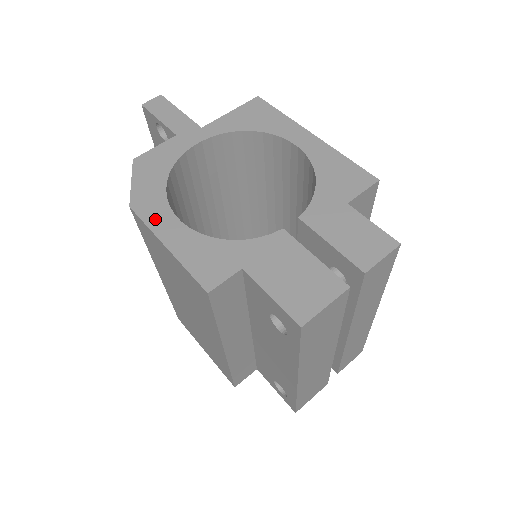
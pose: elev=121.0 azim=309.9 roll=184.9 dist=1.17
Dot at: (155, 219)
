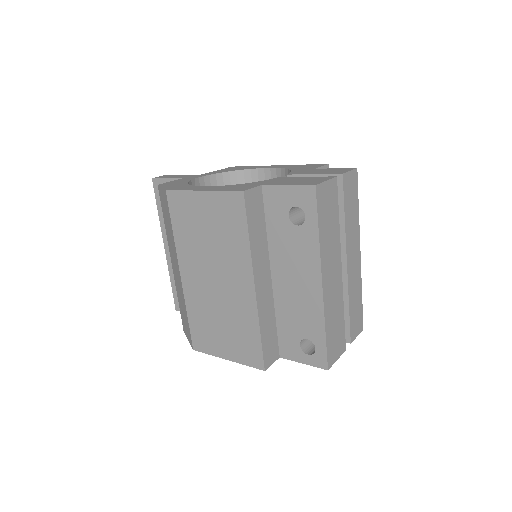
Dot at: (188, 189)
